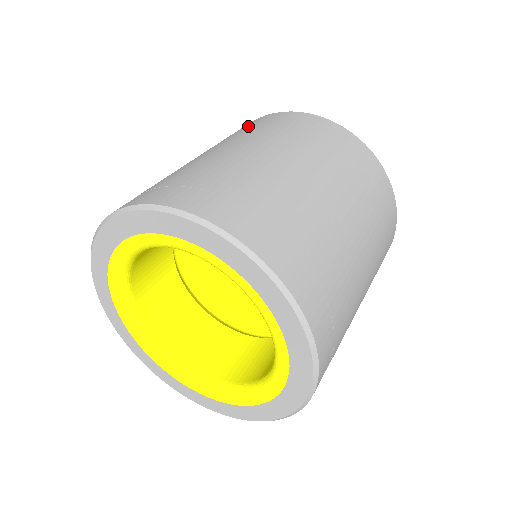
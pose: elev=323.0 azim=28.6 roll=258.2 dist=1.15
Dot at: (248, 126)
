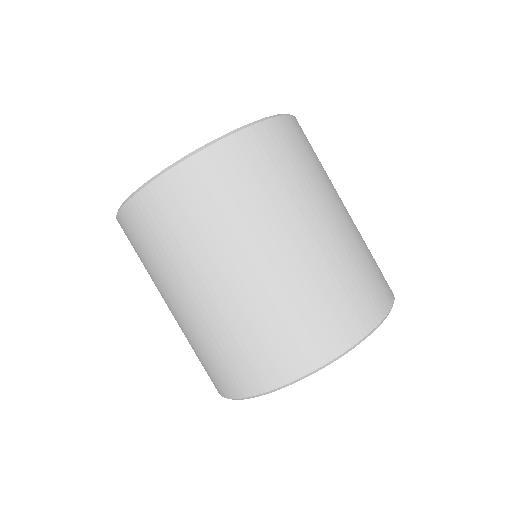
Dot at: (153, 231)
